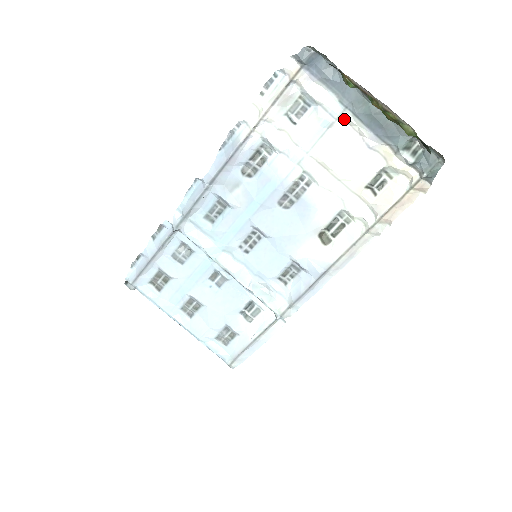
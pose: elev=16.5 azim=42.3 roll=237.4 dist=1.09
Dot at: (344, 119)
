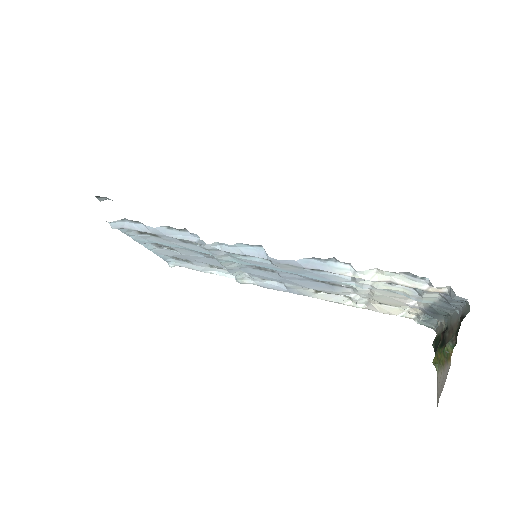
Dot at: occluded
